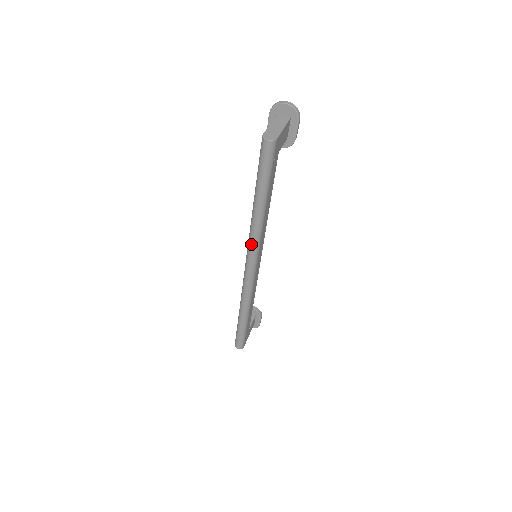
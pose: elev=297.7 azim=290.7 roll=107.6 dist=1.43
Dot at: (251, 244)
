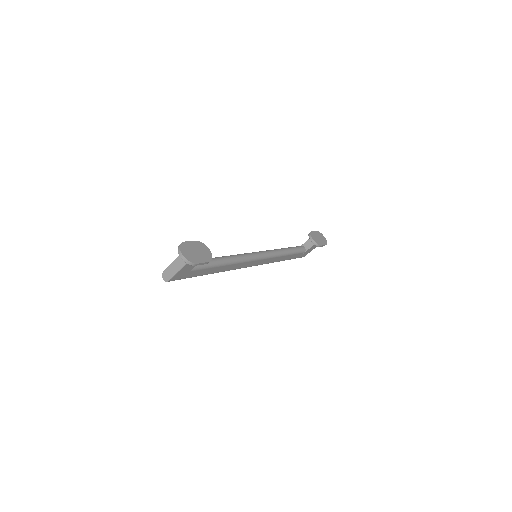
Dot at: occluded
